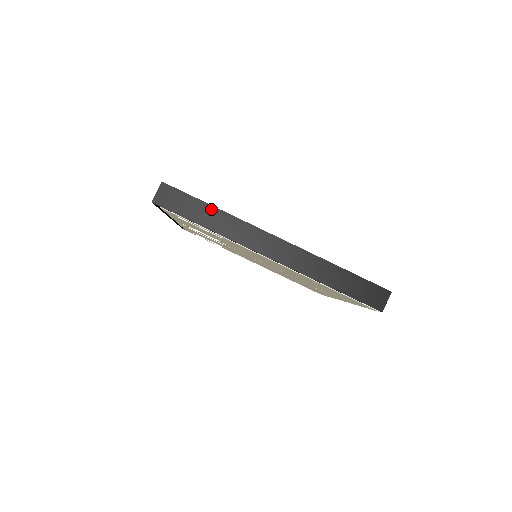
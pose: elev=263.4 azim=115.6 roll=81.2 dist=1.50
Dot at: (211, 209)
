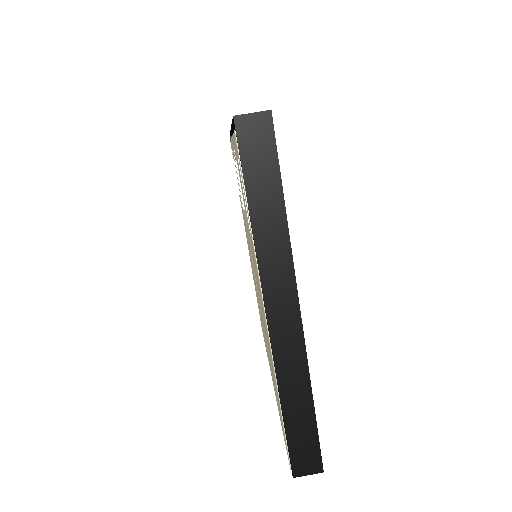
Dot at: (279, 202)
